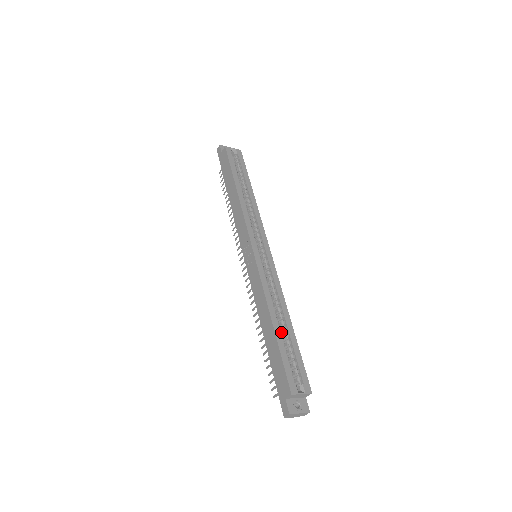
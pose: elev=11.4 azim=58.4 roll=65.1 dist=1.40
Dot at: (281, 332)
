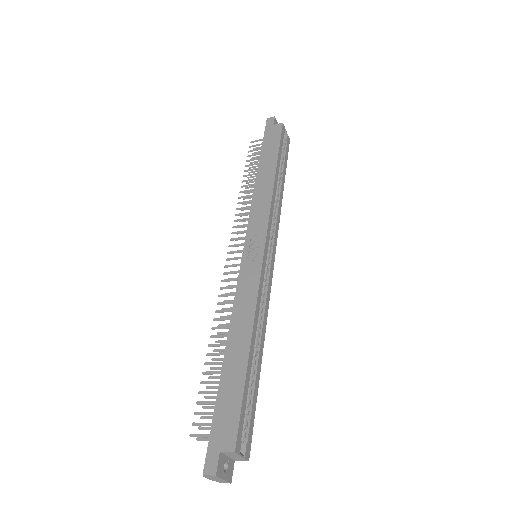
Dot at: occluded
